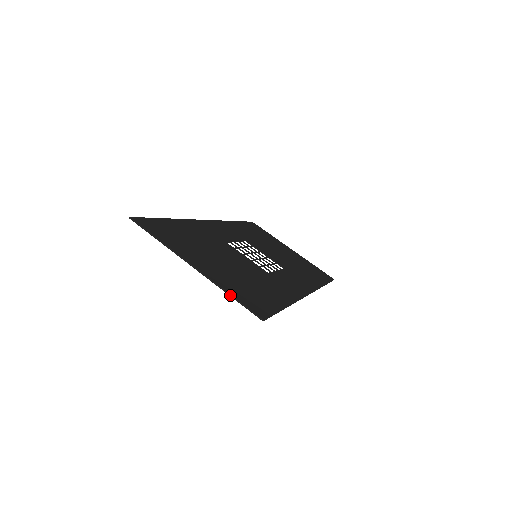
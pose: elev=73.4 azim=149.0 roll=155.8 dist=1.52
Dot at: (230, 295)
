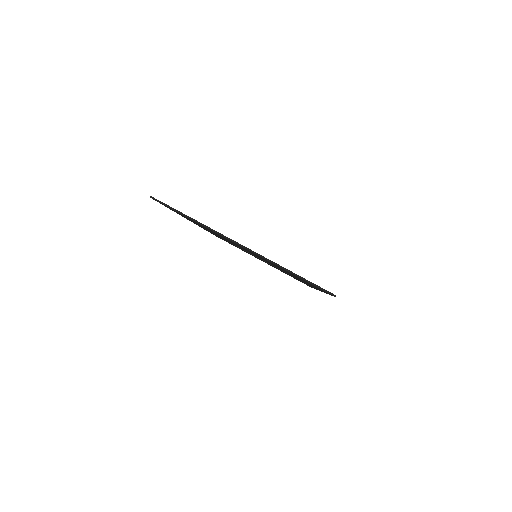
Dot at: (292, 273)
